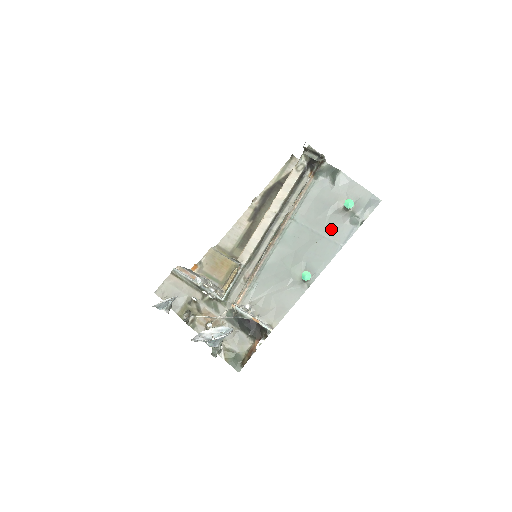
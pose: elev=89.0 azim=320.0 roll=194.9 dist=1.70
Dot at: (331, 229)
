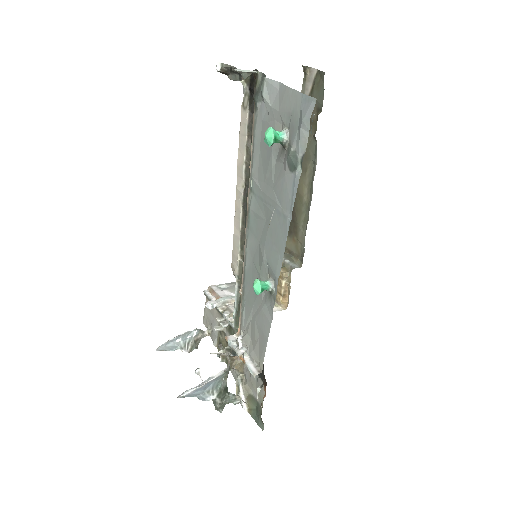
Dot at: (277, 191)
